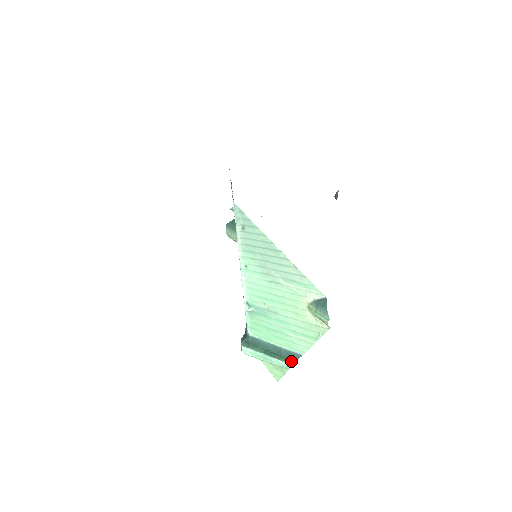
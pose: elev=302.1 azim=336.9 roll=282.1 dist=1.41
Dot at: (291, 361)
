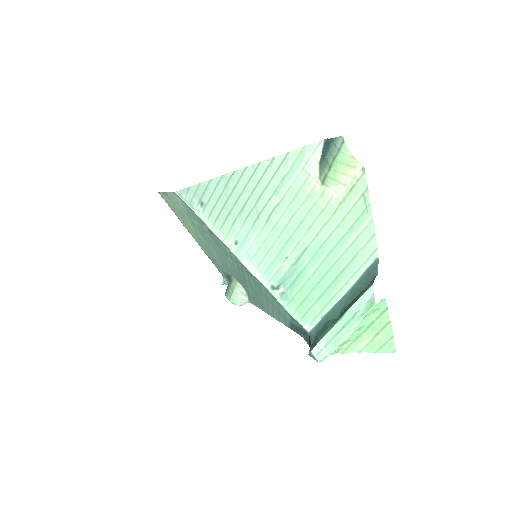
Dot at: (372, 280)
